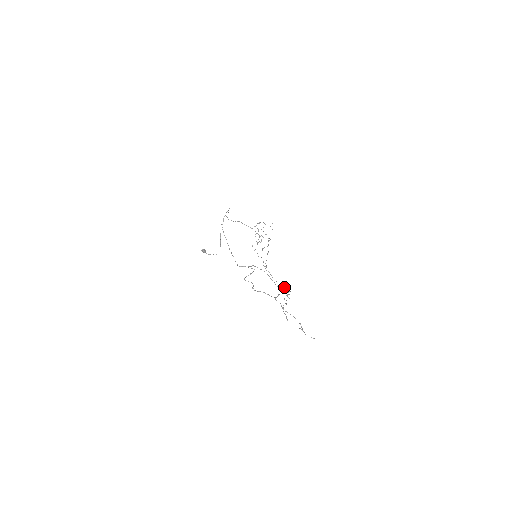
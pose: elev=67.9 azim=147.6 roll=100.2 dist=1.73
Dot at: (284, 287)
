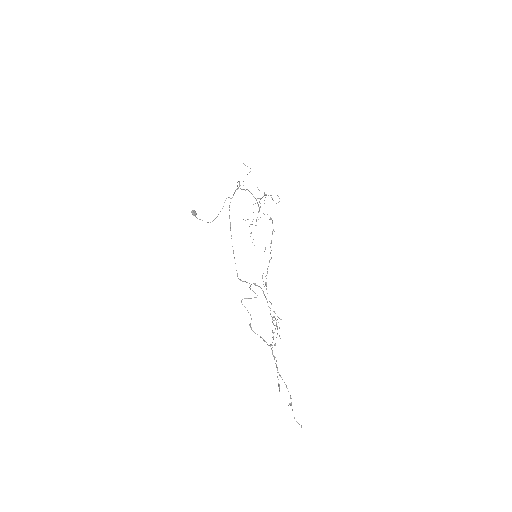
Dot at: occluded
